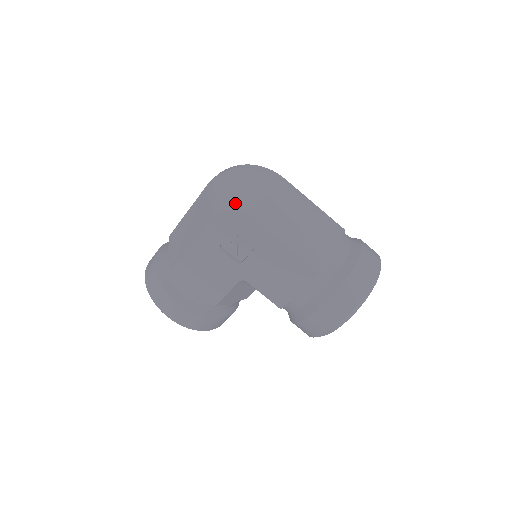
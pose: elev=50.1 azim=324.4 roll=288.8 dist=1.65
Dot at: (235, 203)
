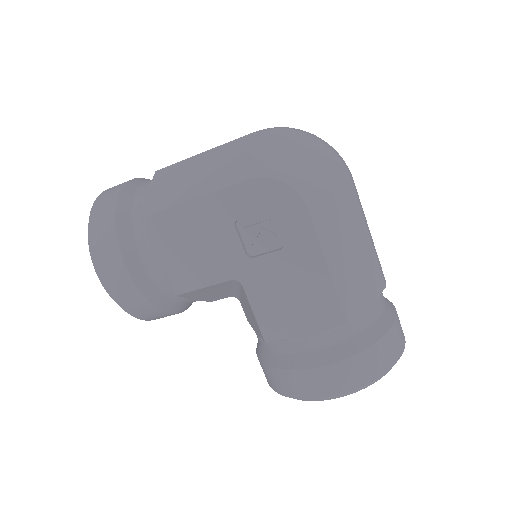
Dot at: (292, 175)
